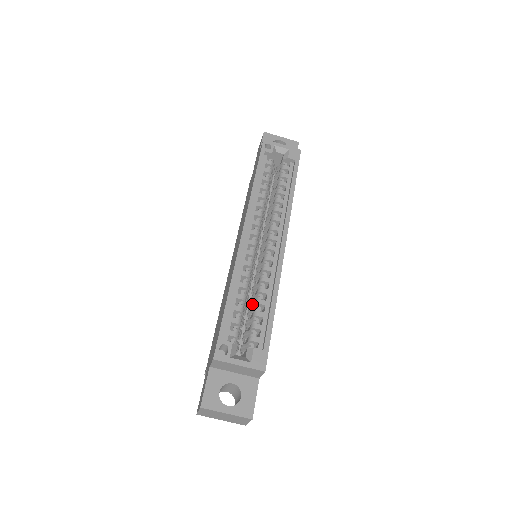
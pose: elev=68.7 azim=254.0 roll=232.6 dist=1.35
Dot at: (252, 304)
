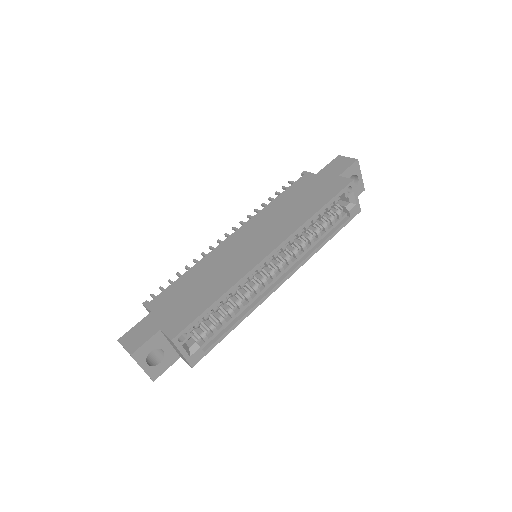
Dot at: occluded
